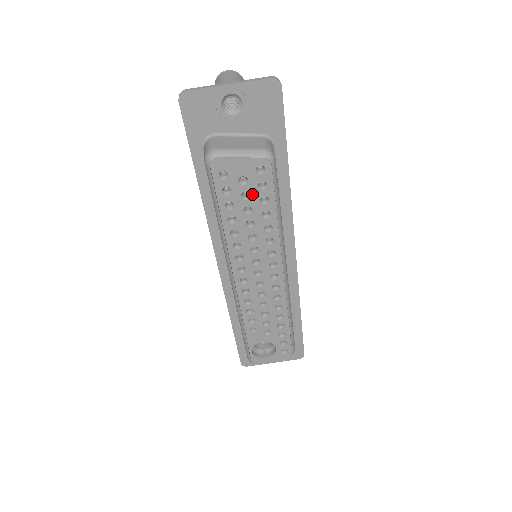
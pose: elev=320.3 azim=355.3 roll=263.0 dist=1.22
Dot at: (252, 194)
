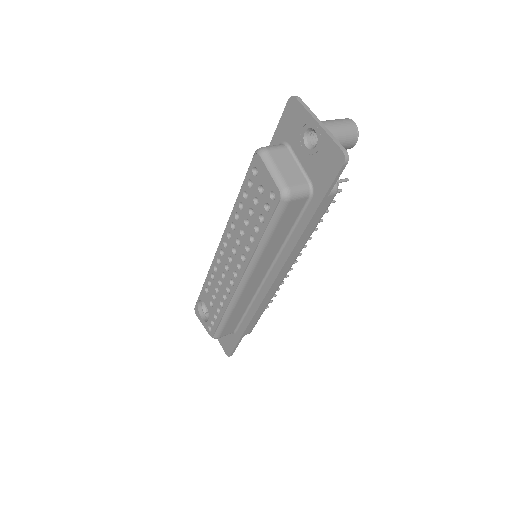
Dot at: (260, 205)
